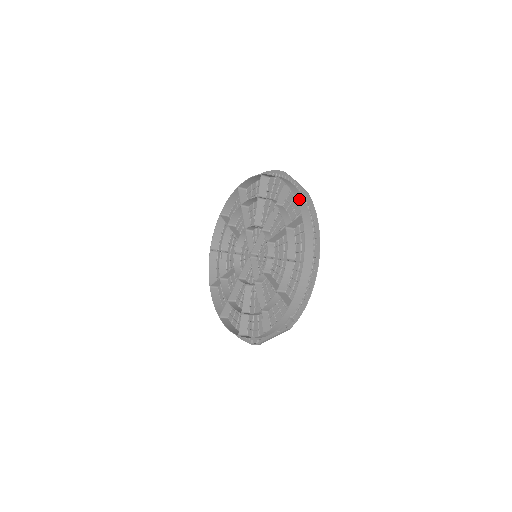
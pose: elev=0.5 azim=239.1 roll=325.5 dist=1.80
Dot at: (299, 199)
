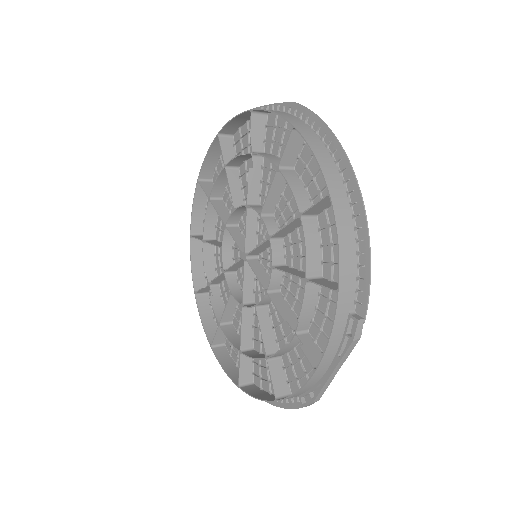
Dot at: (281, 113)
